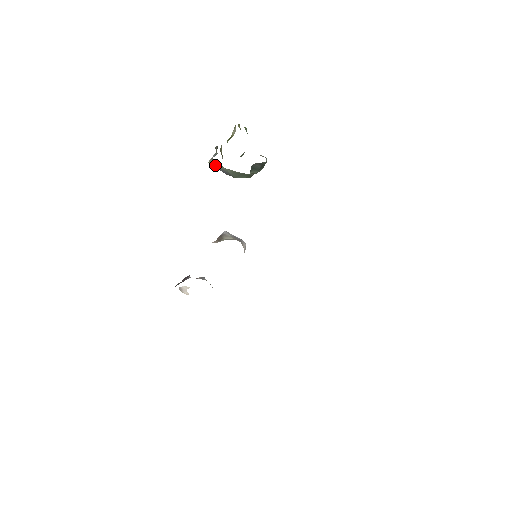
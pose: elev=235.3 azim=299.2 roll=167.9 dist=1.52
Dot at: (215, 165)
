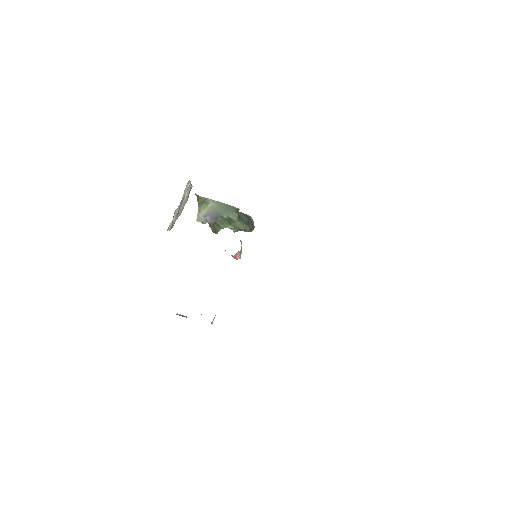
Dot at: (203, 216)
